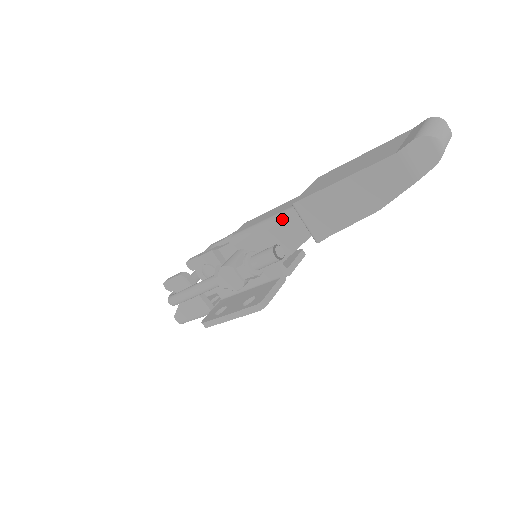
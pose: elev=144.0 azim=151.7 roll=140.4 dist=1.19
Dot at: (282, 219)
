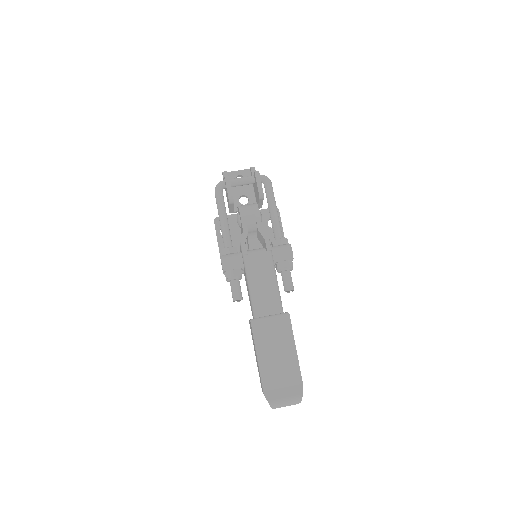
Dot at: (252, 304)
